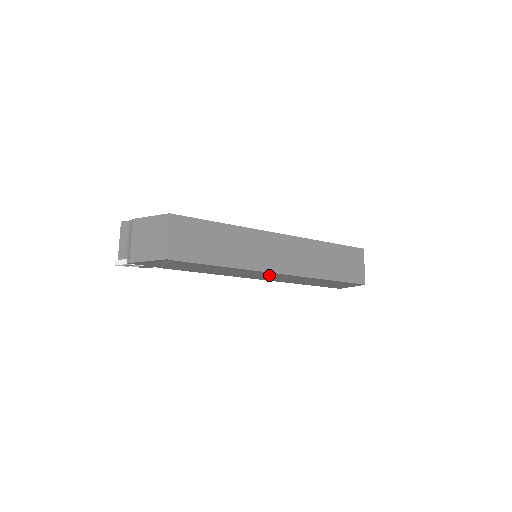
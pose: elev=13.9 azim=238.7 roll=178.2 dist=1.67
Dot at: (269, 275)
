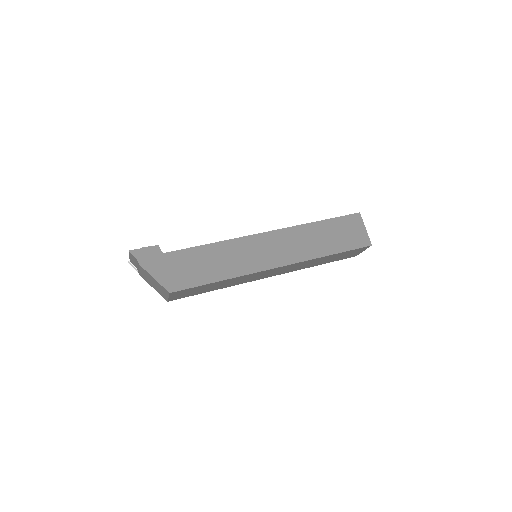
Dot at: occluded
